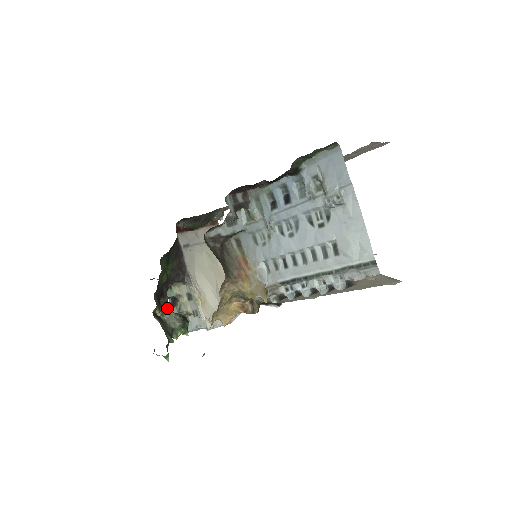
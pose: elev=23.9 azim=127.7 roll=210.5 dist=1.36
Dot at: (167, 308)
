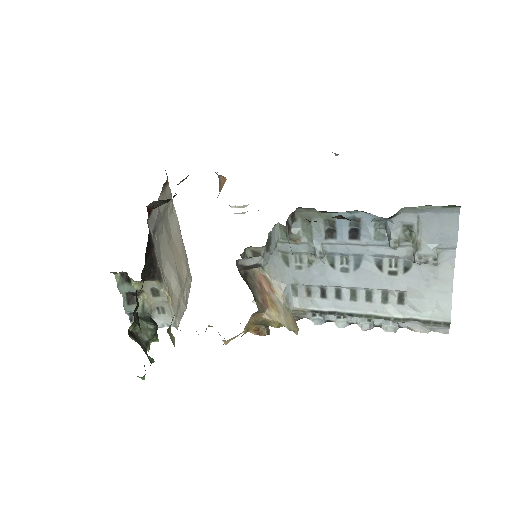
Dot at: occluded
